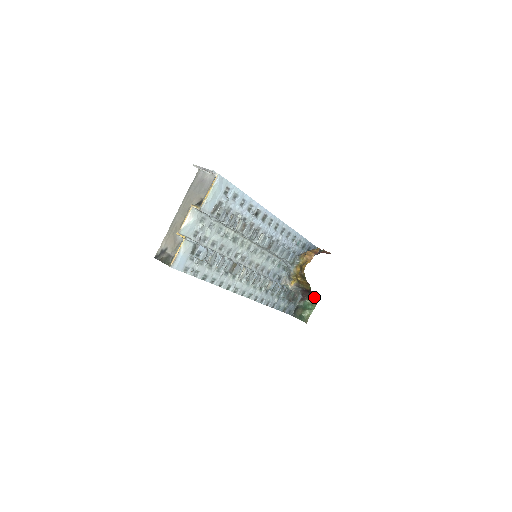
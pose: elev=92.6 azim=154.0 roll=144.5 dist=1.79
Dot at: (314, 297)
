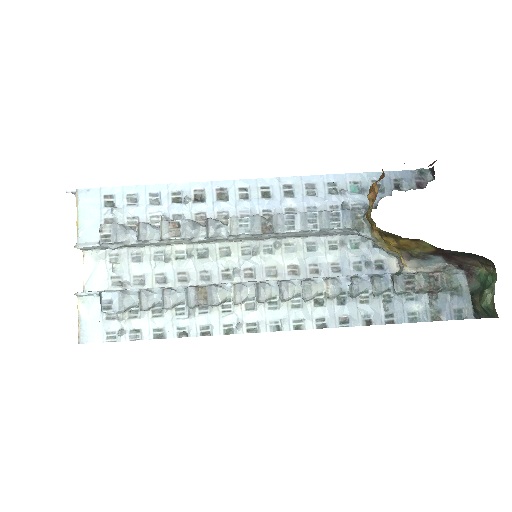
Dot at: (474, 257)
